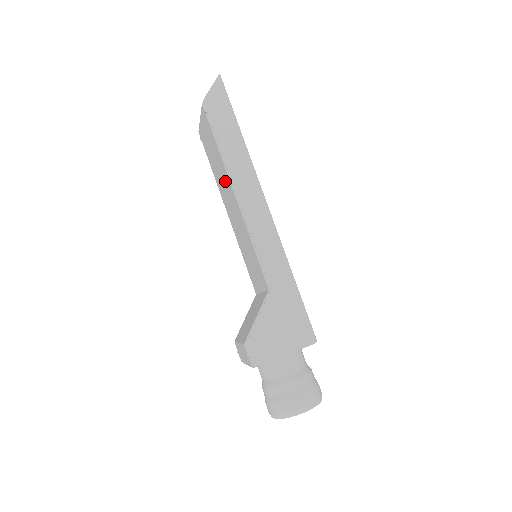
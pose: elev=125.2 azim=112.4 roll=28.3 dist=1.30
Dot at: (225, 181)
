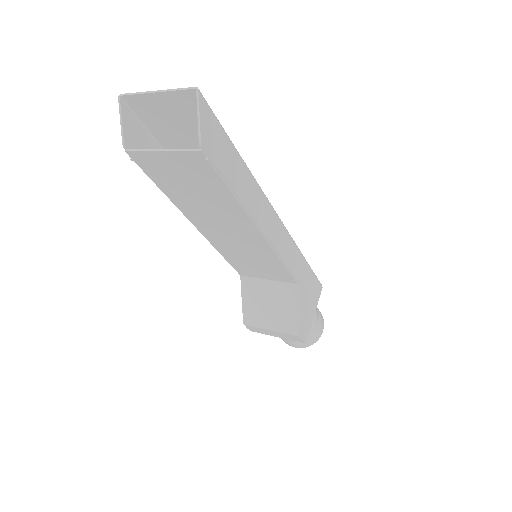
Dot at: (228, 216)
